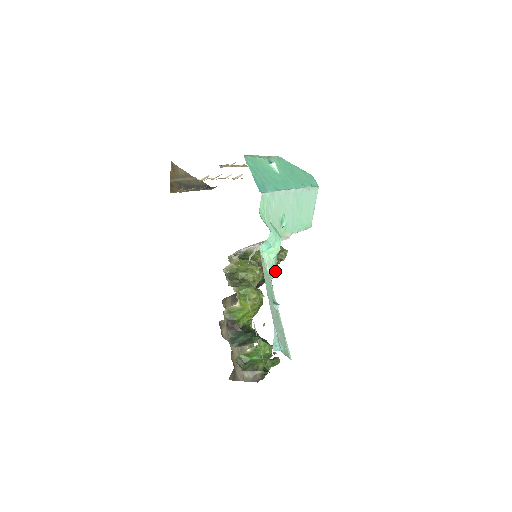
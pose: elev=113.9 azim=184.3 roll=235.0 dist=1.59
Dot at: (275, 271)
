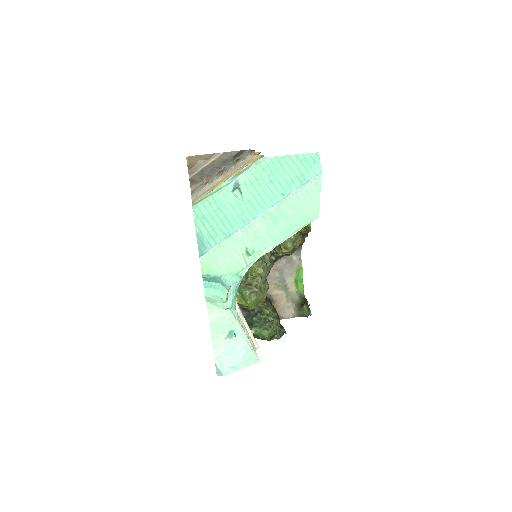
Dot at: (233, 307)
